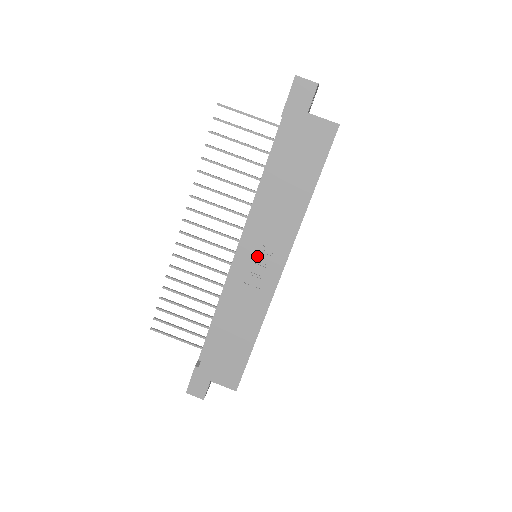
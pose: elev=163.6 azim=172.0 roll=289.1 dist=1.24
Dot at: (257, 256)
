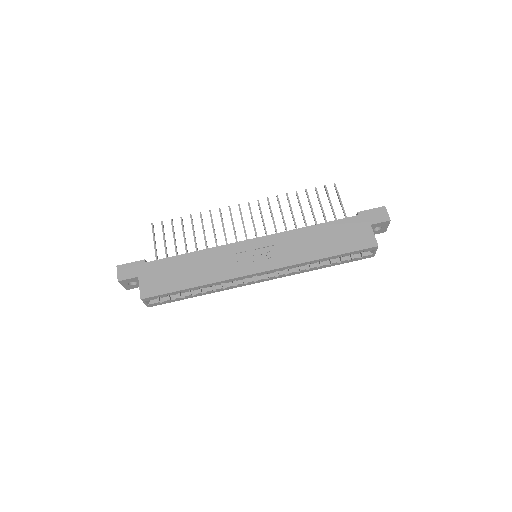
Dot at: (260, 251)
